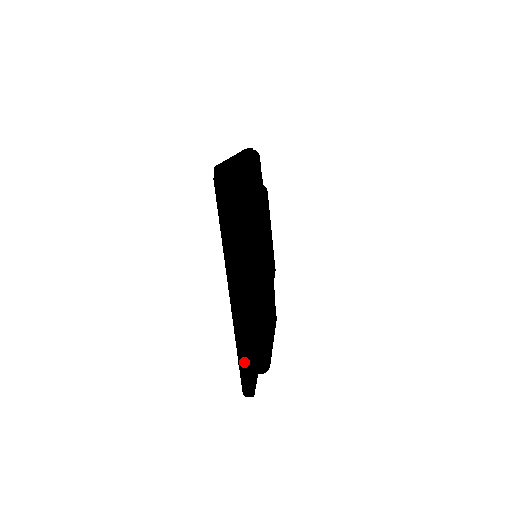
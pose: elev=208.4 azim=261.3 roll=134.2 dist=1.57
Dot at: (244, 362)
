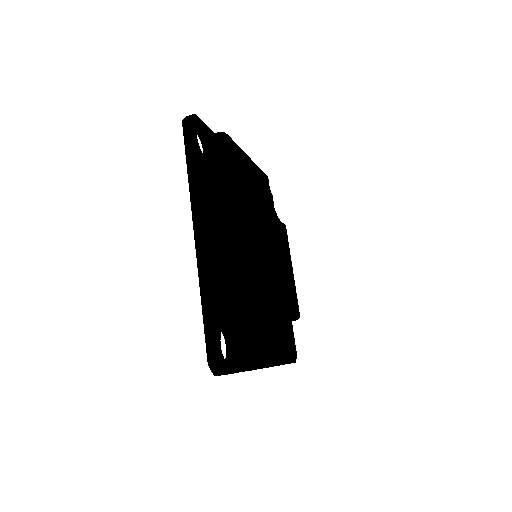
Dot at: (209, 317)
